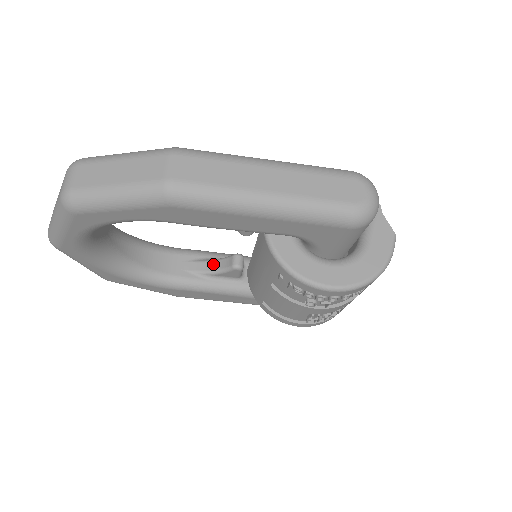
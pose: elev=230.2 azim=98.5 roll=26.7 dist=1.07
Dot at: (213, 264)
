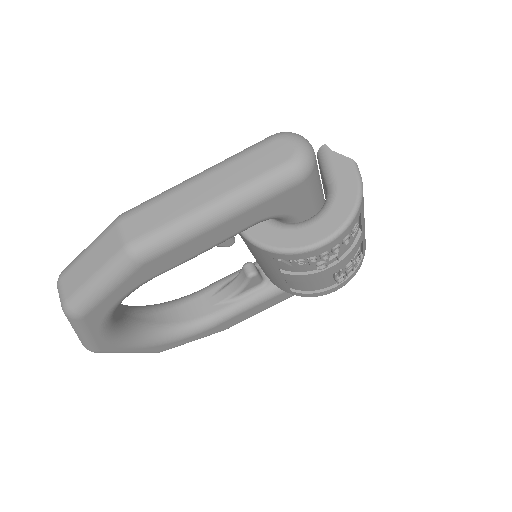
Dot at: (233, 285)
